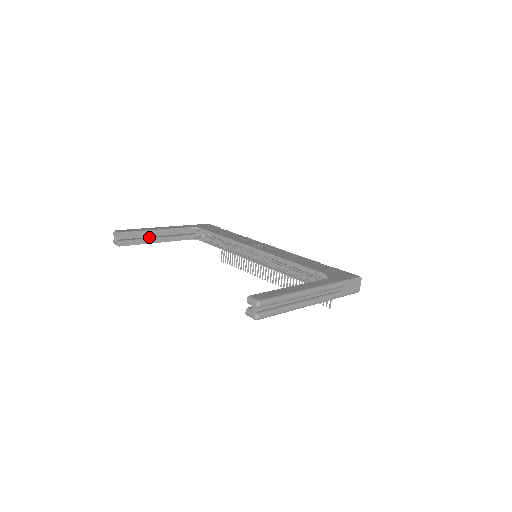
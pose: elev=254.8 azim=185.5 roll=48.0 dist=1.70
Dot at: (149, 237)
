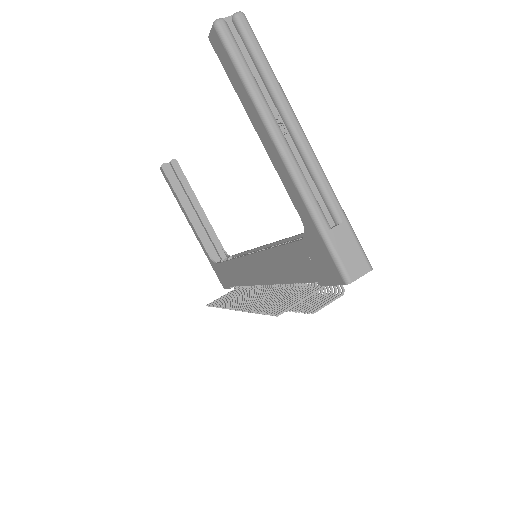
Dot at: (187, 202)
